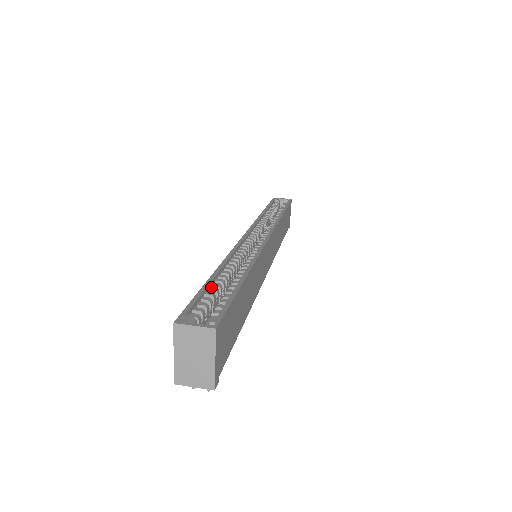
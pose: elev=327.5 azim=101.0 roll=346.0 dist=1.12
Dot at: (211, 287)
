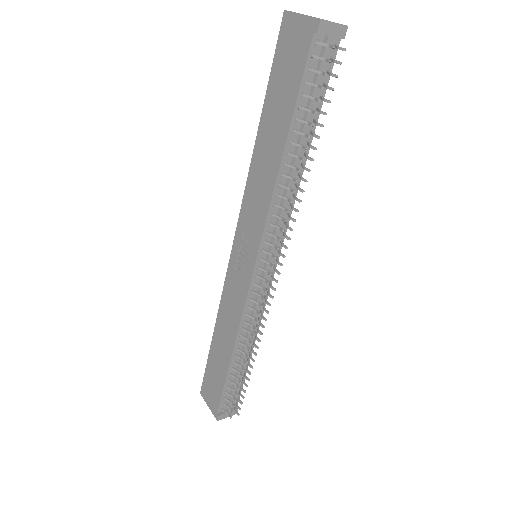
Dot at: (271, 101)
